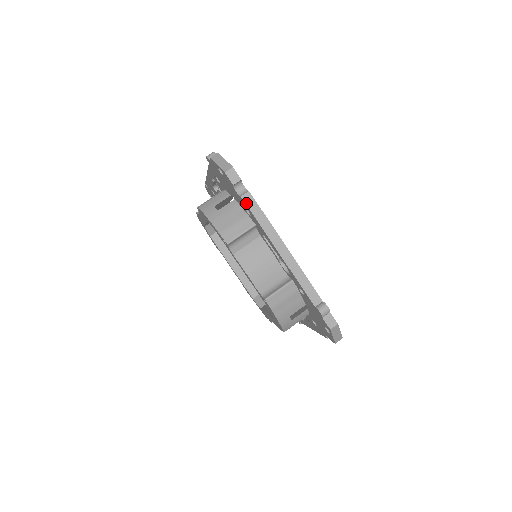
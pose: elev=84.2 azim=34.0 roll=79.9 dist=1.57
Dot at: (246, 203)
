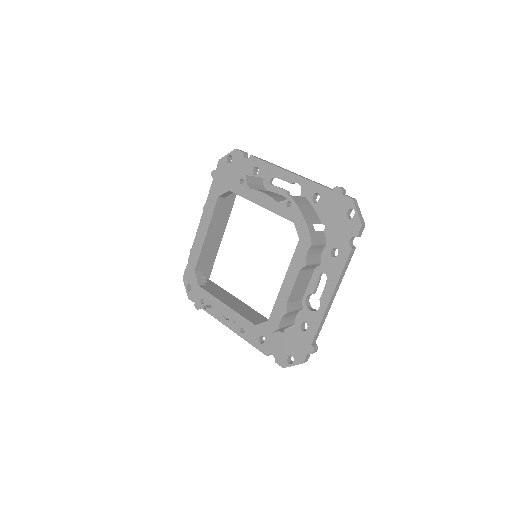
Dot at: (255, 157)
